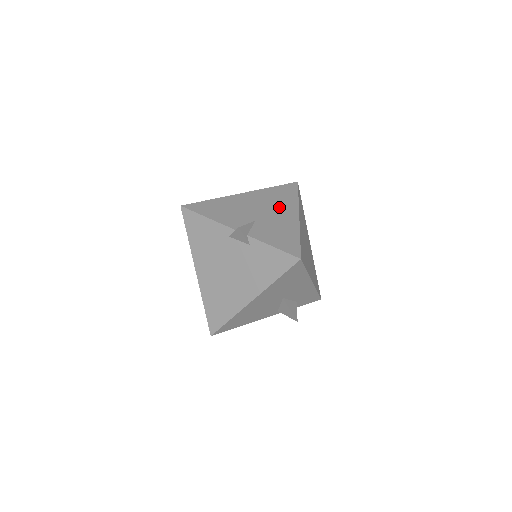
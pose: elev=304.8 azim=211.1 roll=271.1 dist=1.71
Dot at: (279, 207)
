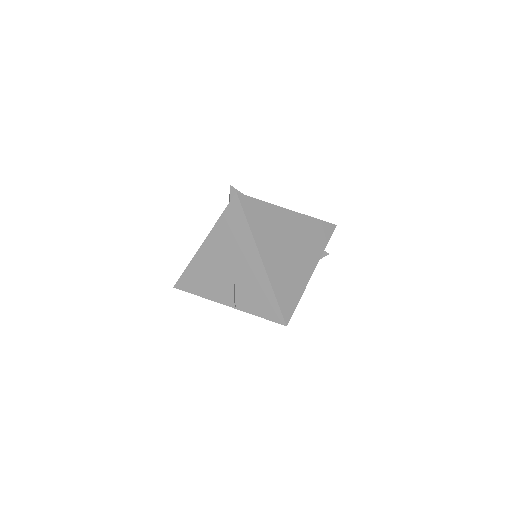
Dot at: occluded
